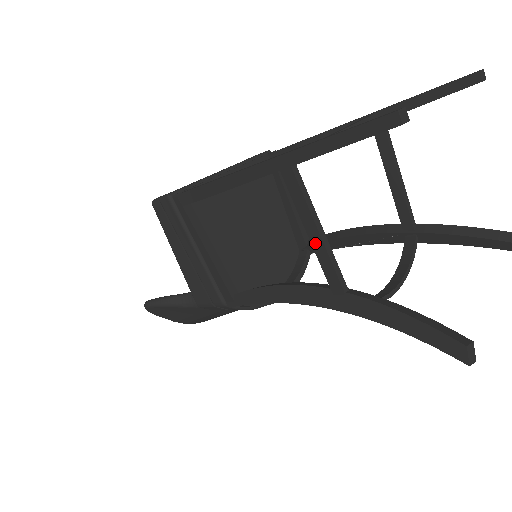
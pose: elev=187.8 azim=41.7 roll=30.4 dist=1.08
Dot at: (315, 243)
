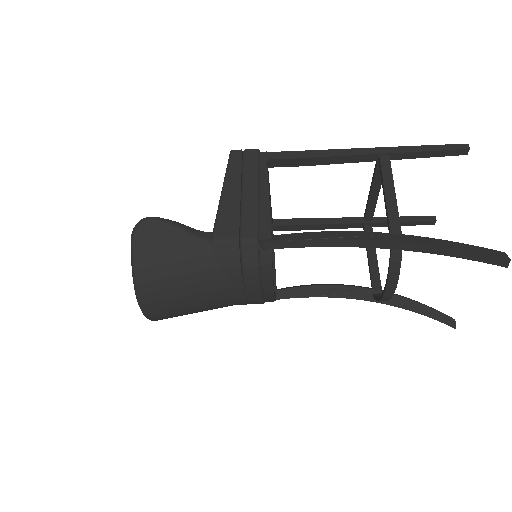
Dot at: (389, 199)
